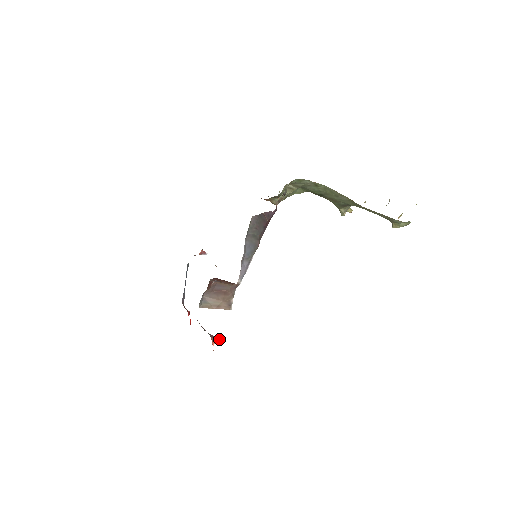
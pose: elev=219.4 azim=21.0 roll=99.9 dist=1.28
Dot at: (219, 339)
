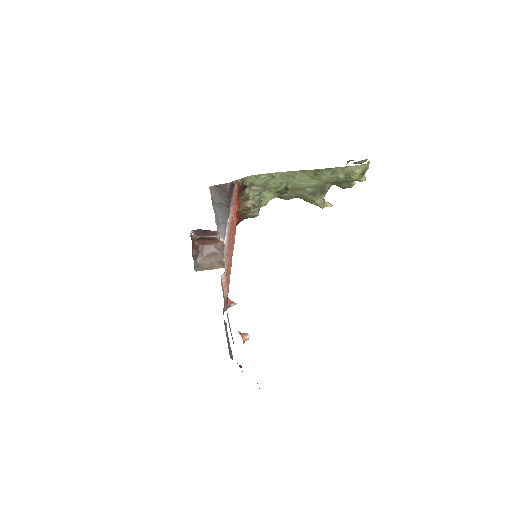
Dot at: occluded
